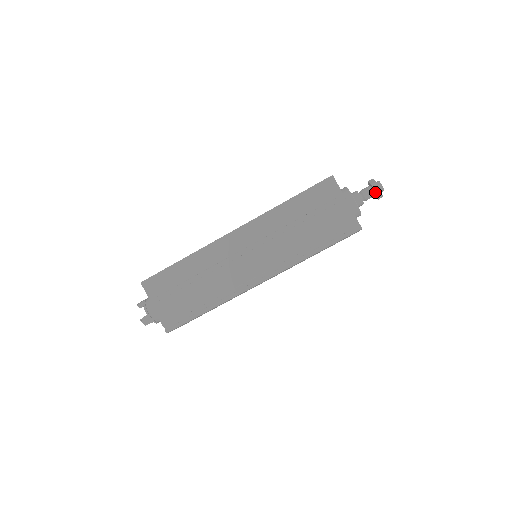
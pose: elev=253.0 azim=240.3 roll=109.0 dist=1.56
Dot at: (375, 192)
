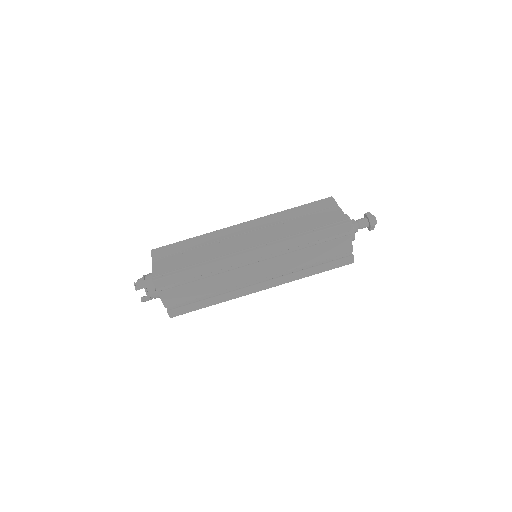
Dot at: (368, 217)
